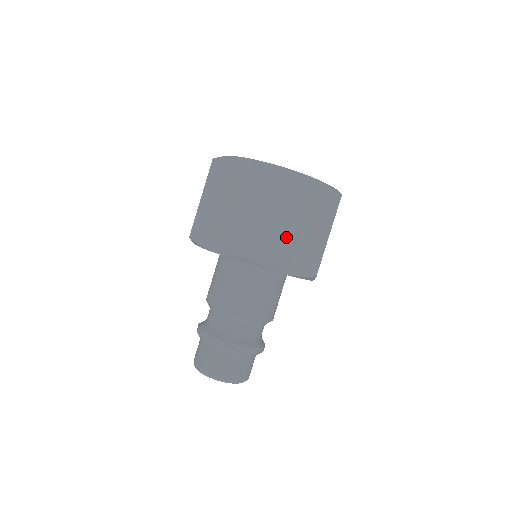
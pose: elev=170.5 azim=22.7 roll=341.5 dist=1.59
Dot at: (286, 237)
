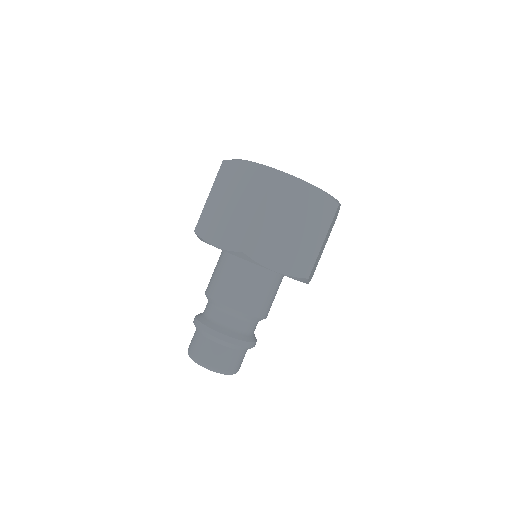
Dot at: (223, 215)
